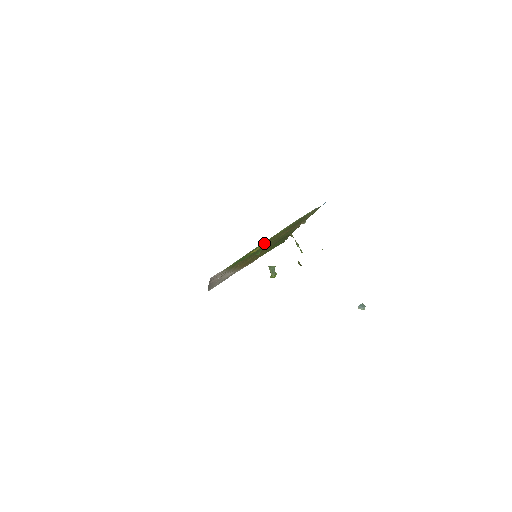
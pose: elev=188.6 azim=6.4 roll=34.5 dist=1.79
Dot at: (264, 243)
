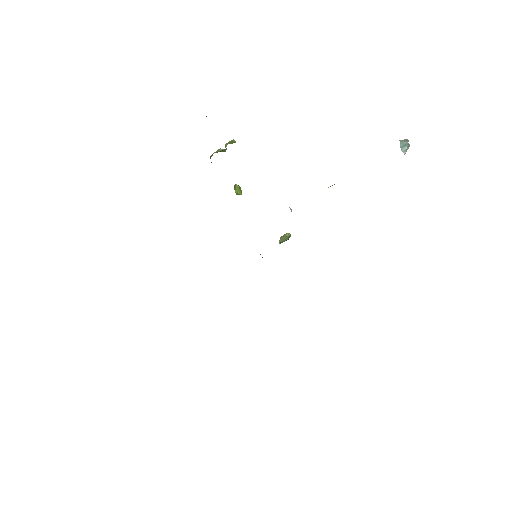
Dot at: occluded
